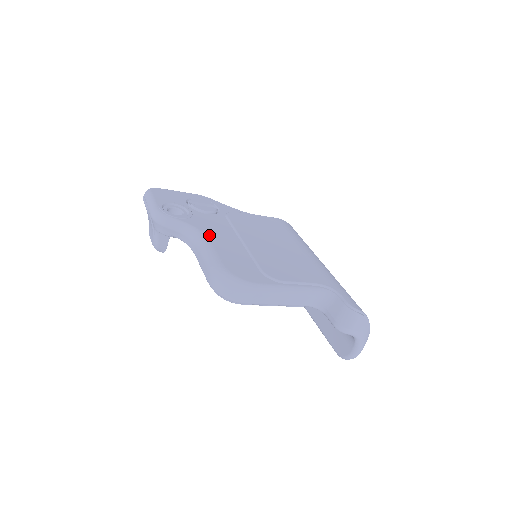
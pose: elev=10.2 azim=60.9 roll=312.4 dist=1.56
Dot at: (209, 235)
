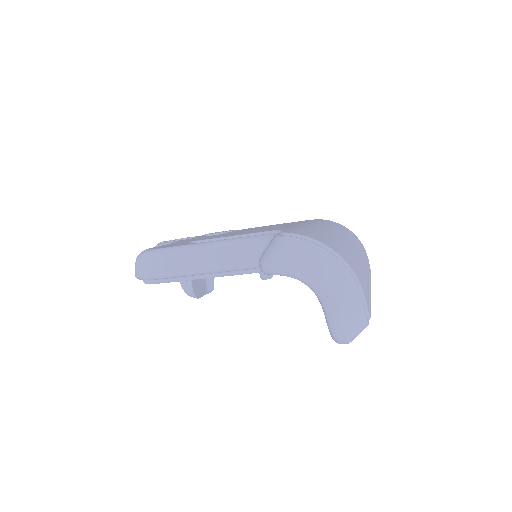
Dot at: occluded
